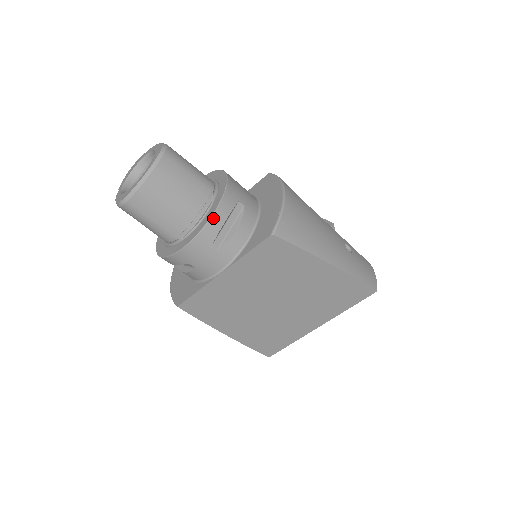
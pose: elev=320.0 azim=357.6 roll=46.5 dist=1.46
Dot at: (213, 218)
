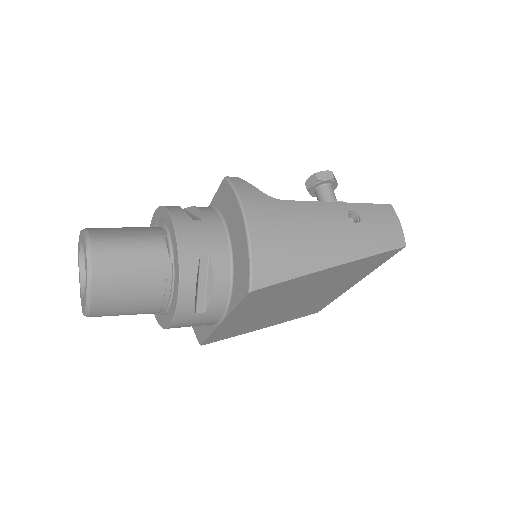
Dot at: (181, 295)
